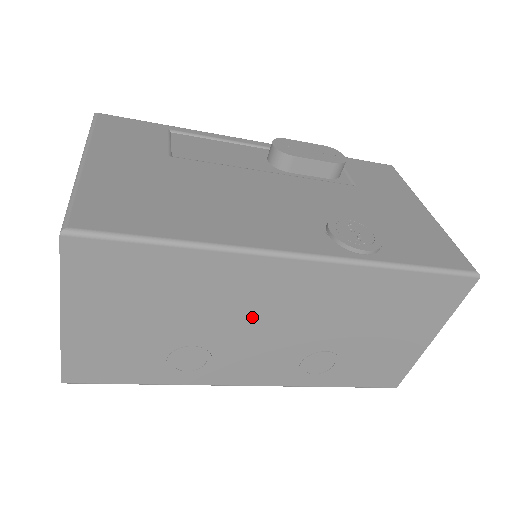
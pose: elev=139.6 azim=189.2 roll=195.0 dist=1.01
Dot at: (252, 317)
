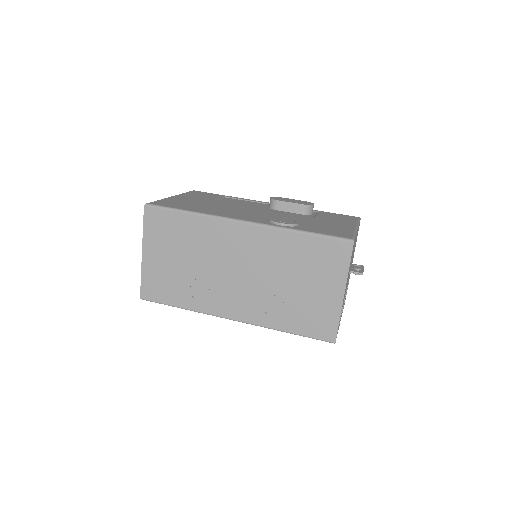
Dot at: (226, 261)
